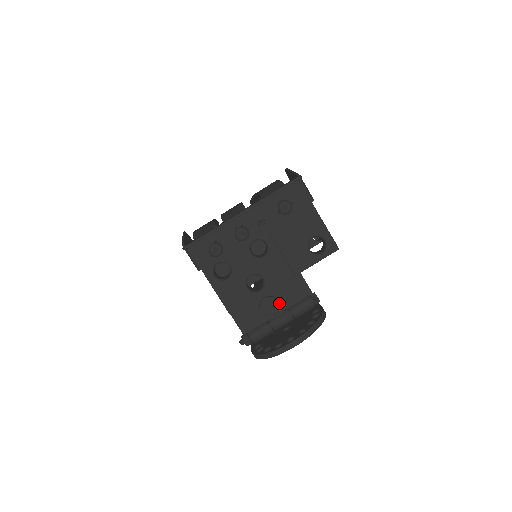
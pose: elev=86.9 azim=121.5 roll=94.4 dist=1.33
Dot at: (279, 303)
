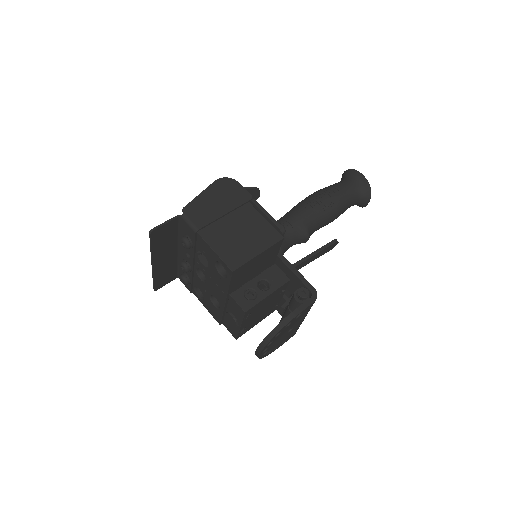
Dot at: (236, 317)
